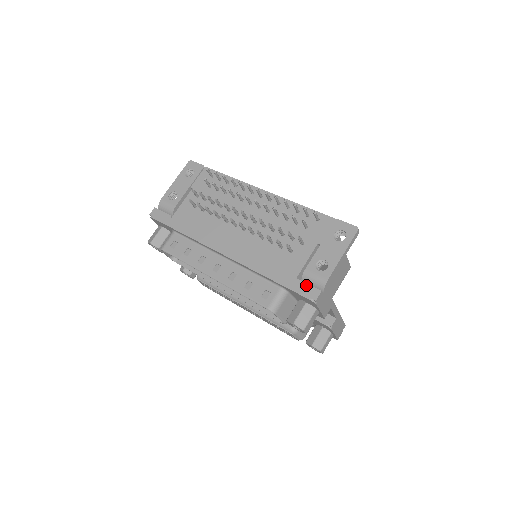
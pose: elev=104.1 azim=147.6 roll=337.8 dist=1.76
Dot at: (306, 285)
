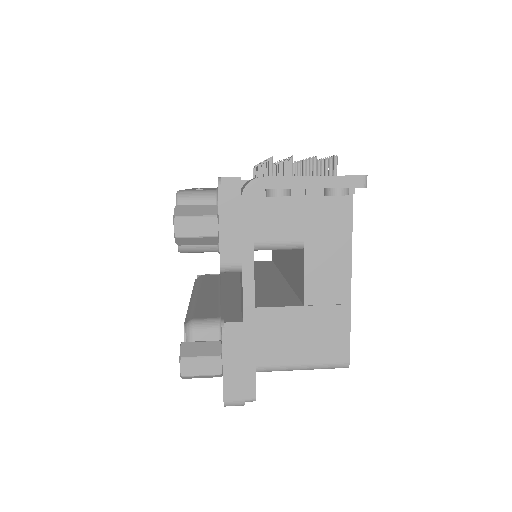
Dot at: occluded
